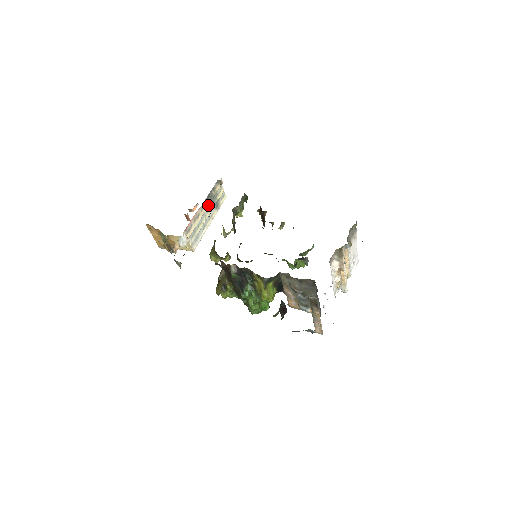
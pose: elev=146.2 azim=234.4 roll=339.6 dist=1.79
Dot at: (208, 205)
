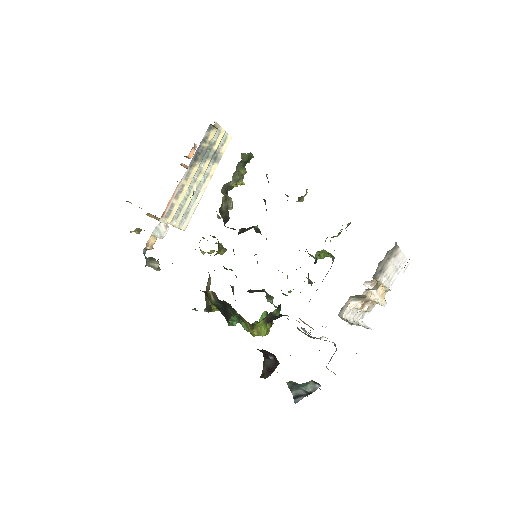
Dot at: (198, 166)
